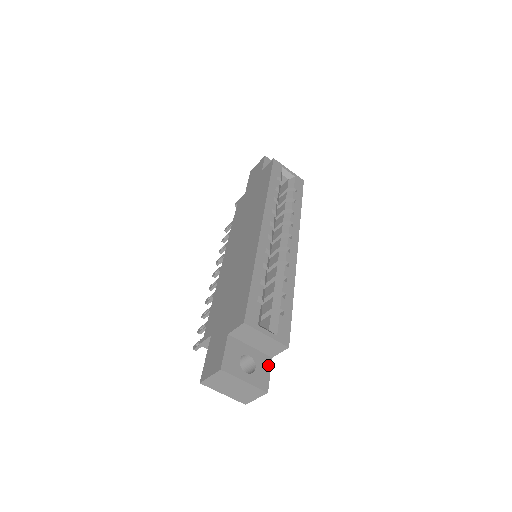
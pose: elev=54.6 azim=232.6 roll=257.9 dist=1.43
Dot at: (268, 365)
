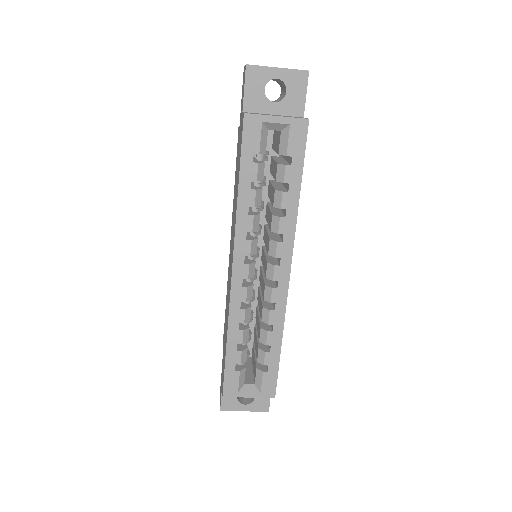
Dot at: occluded
